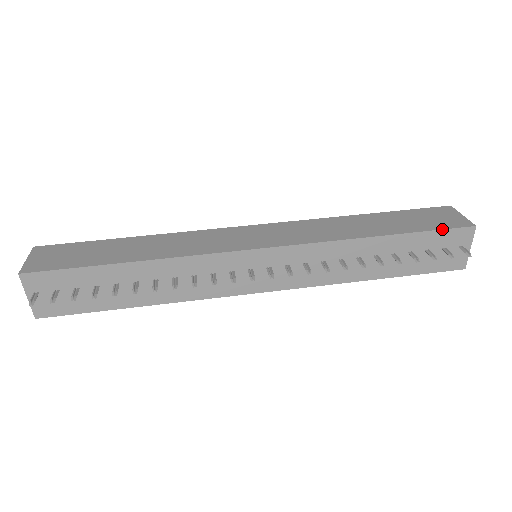
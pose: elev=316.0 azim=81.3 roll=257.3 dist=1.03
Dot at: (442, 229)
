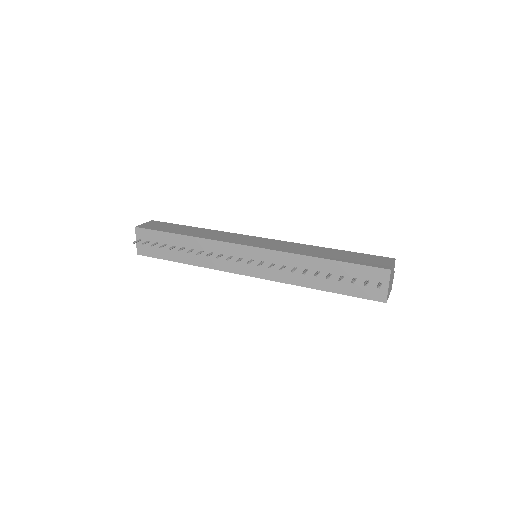
Dot at: (365, 265)
